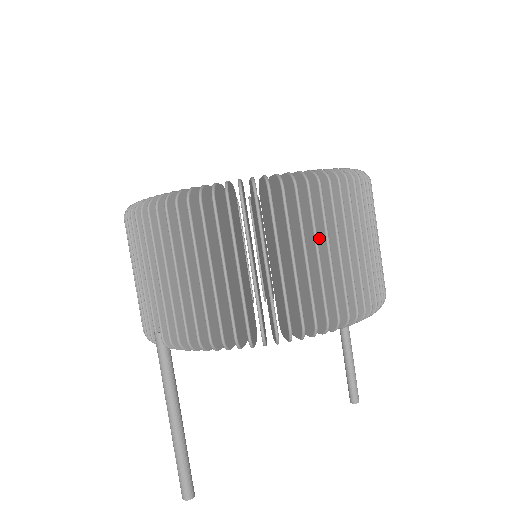
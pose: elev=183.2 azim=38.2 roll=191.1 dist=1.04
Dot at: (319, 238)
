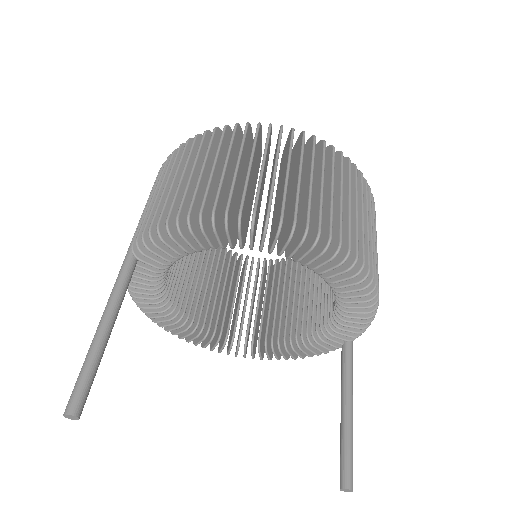
Dot at: (295, 172)
